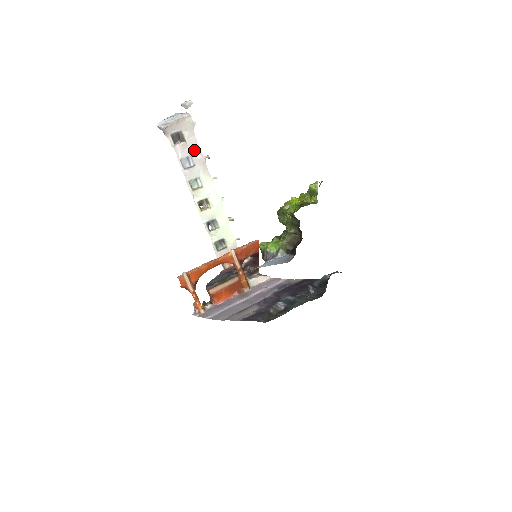
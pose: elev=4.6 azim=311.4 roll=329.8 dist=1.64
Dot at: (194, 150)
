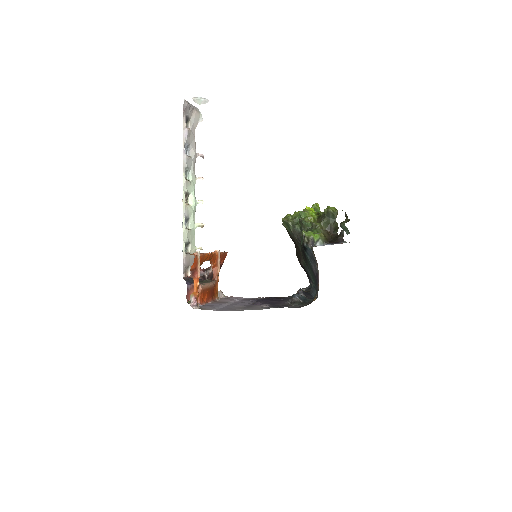
Dot at: (192, 143)
